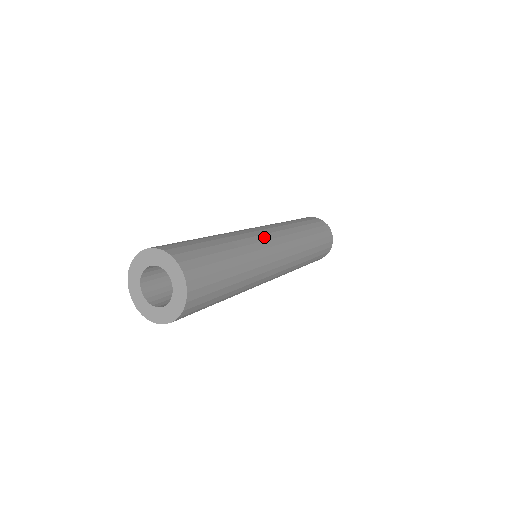
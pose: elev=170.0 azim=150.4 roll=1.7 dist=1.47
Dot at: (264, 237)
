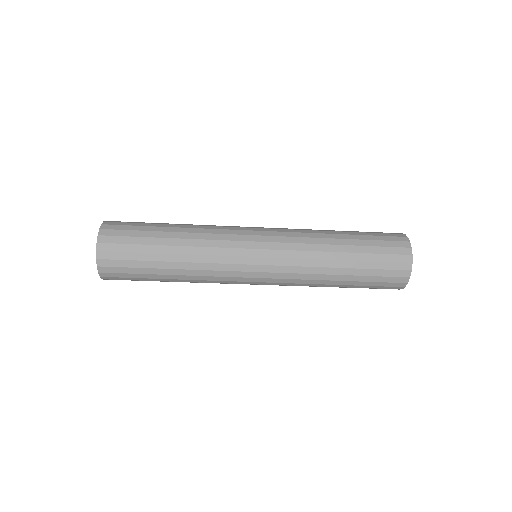
Dot at: occluded
